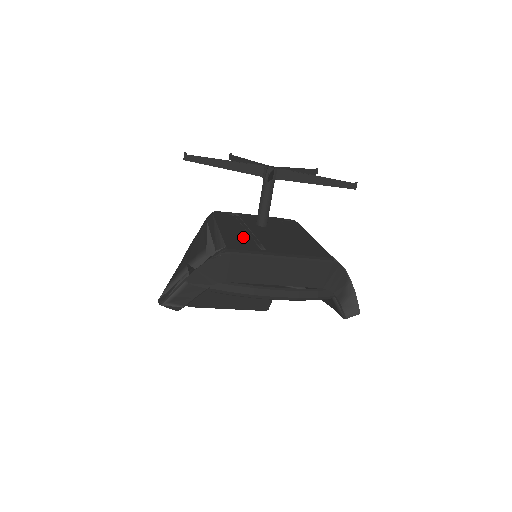
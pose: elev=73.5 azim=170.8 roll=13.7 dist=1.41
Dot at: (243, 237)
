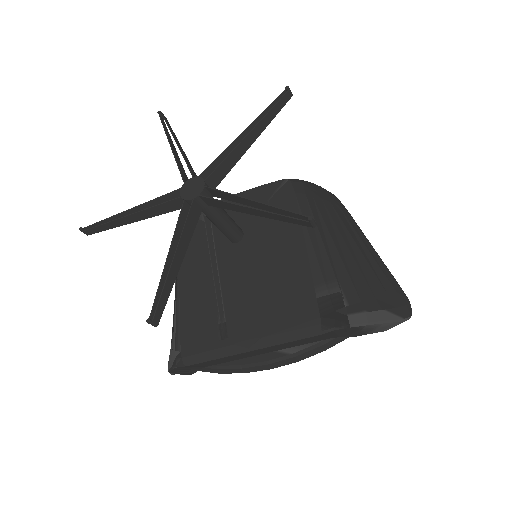
Dot at: (204, 304)
